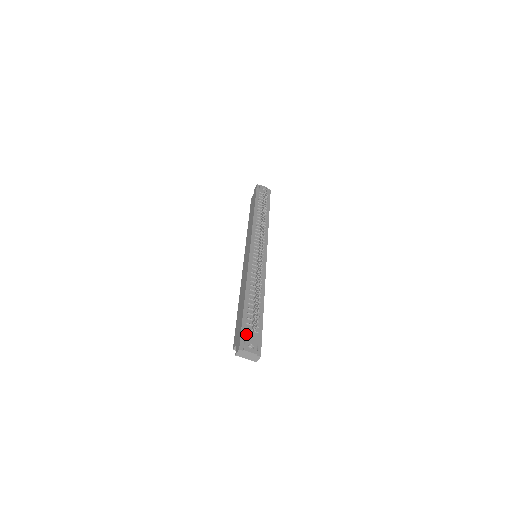
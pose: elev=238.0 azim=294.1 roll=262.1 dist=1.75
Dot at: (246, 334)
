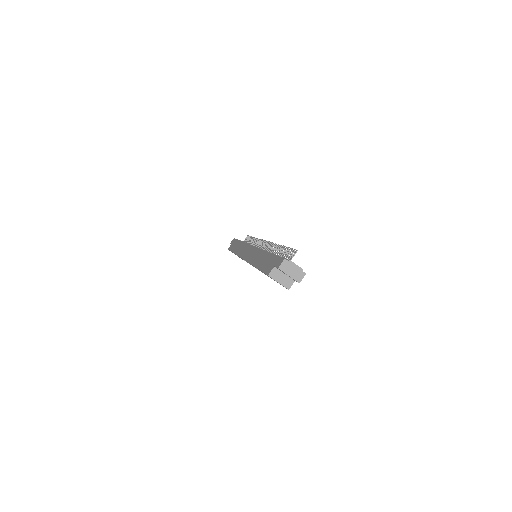
Dot at: (285, 258)
